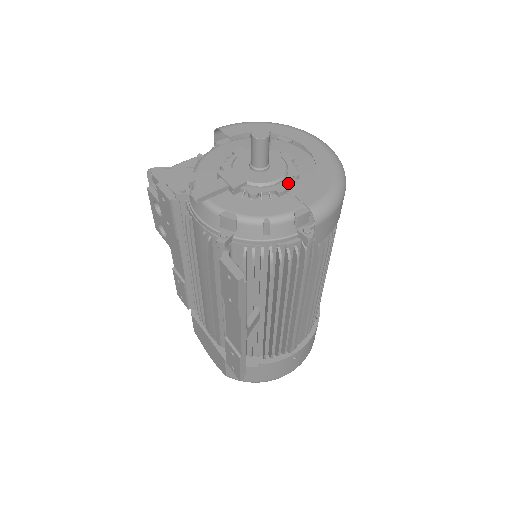
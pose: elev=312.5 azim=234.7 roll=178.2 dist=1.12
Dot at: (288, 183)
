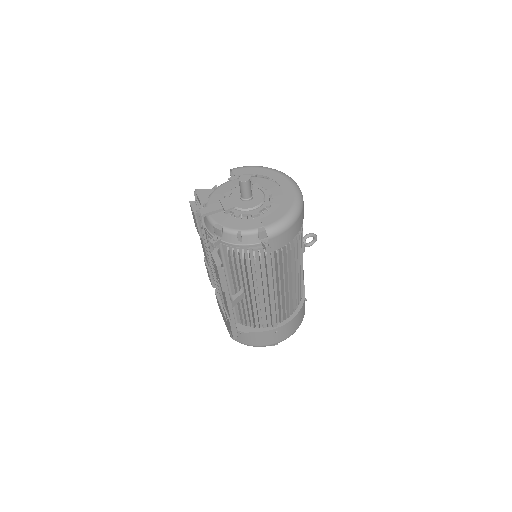
Dot at: (261, 210)
